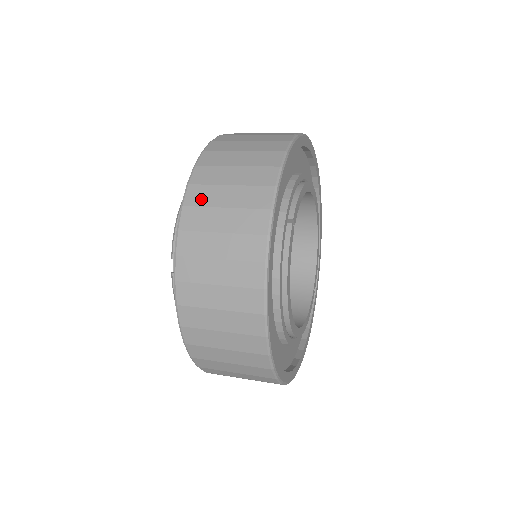
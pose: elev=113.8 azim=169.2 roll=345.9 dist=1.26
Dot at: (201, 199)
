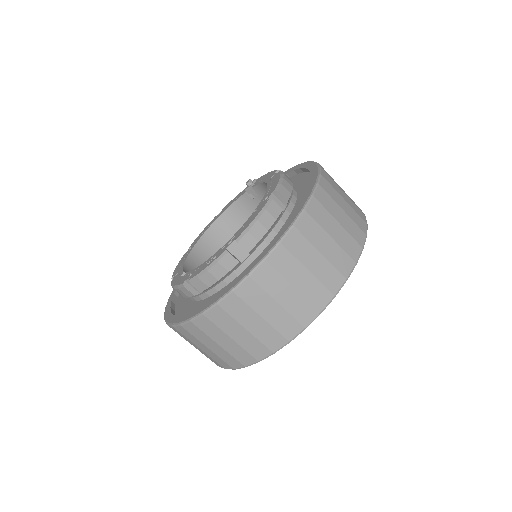
Dot at: (309, 232)
